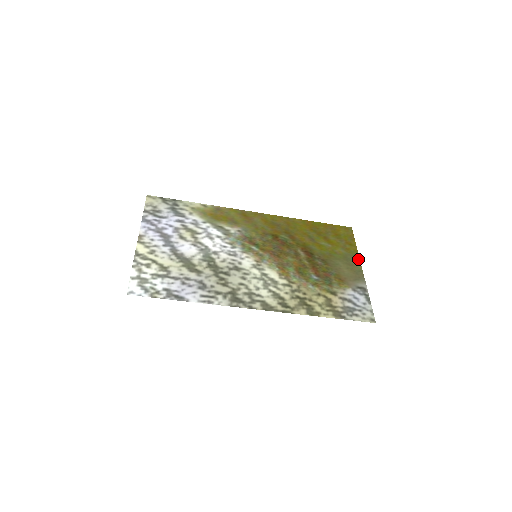
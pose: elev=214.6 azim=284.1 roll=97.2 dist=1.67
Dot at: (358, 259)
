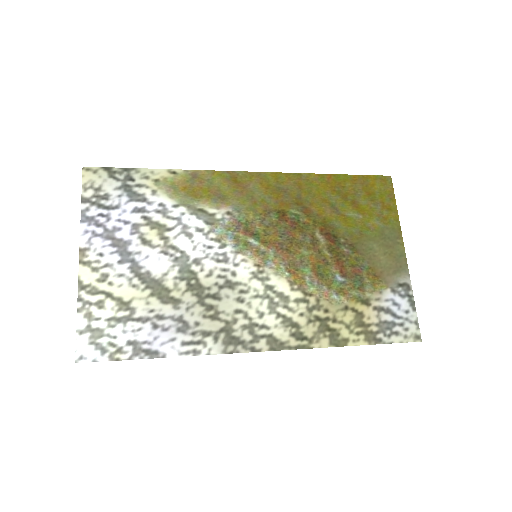
Dot at: (399, 234)
